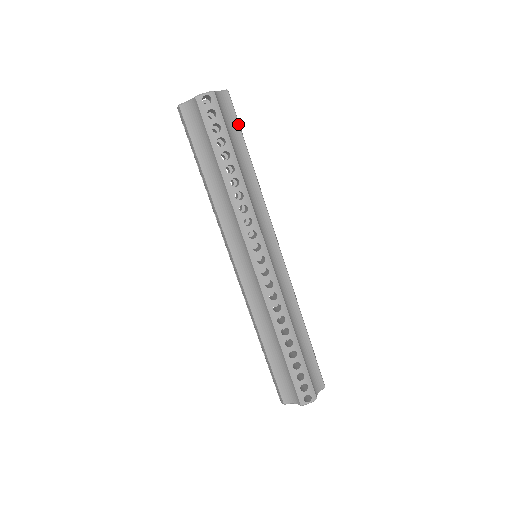
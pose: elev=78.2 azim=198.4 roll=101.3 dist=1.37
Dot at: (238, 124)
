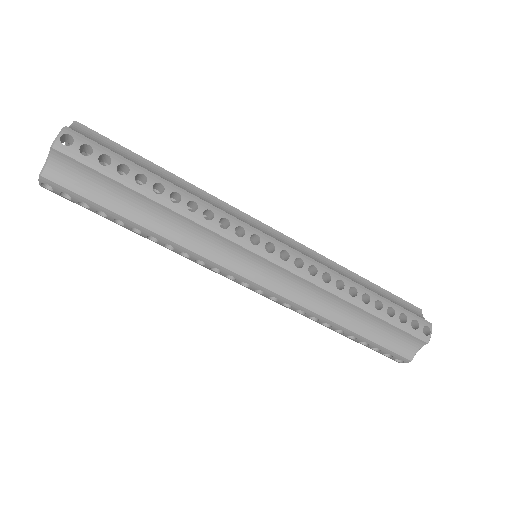
Dot at: (99, 173)
